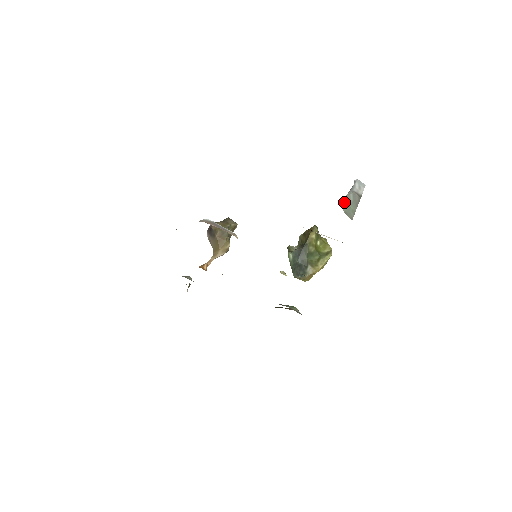
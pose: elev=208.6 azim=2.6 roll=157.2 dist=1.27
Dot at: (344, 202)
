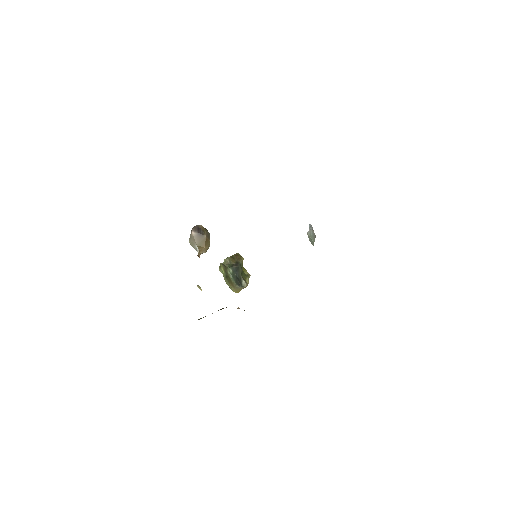
Dot at: (308, 235)
